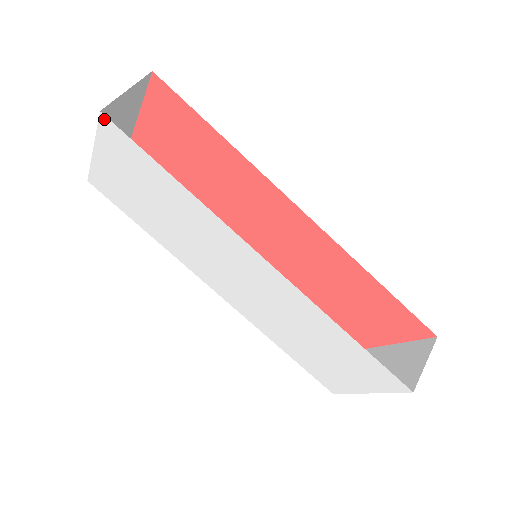
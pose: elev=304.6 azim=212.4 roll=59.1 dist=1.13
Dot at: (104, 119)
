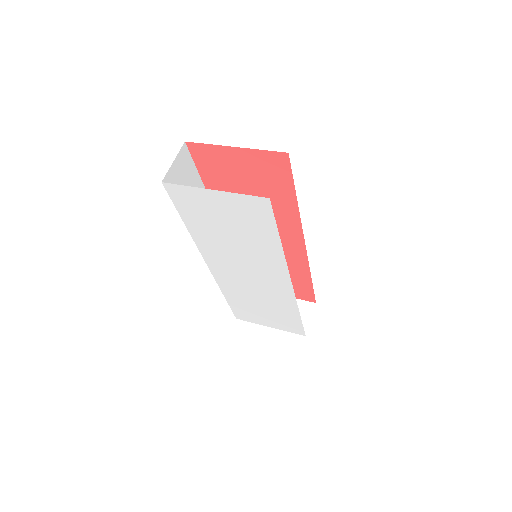
Dot at: (266, 200)
